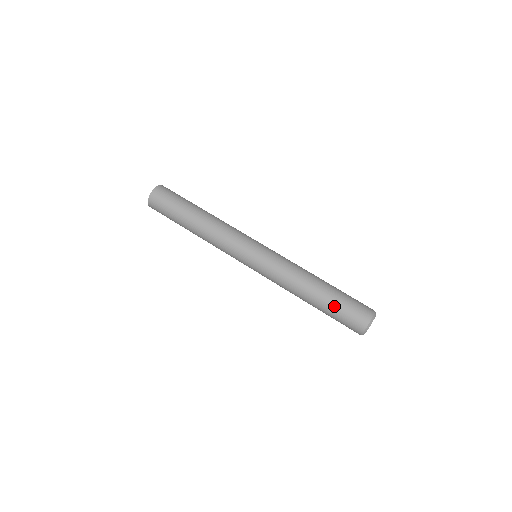
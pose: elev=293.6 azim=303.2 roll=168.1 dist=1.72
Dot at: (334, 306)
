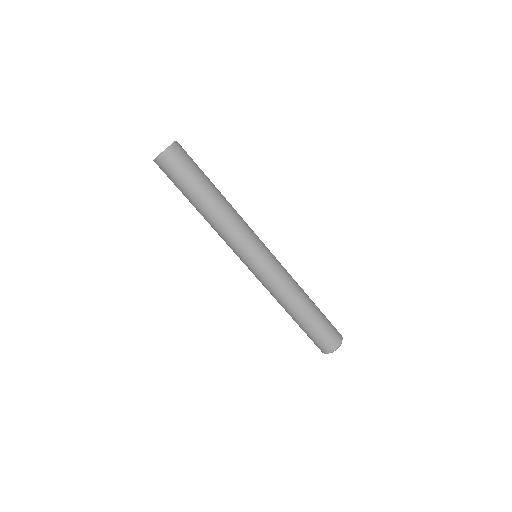
Dot at: (317, 325)
